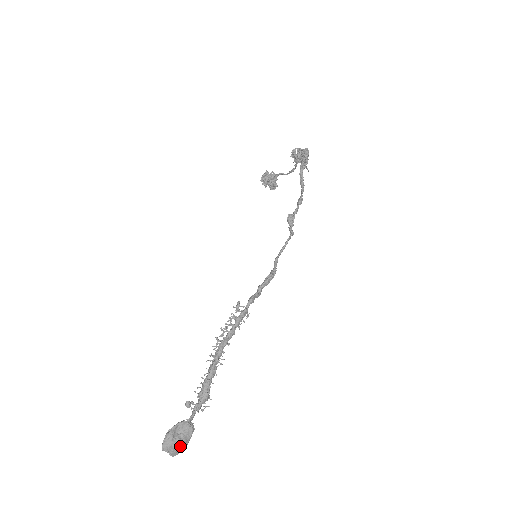
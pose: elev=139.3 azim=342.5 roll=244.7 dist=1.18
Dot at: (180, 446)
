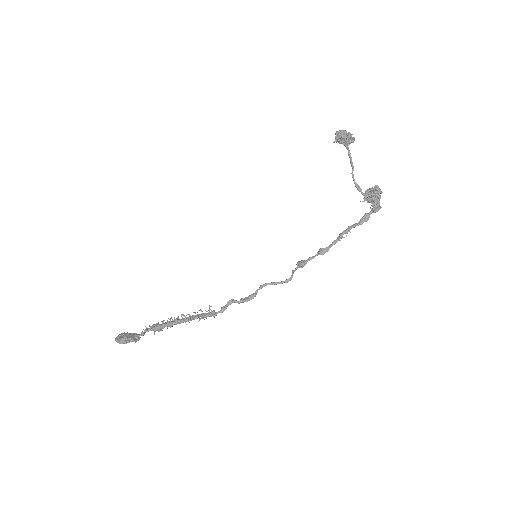
Dot at: occluded
